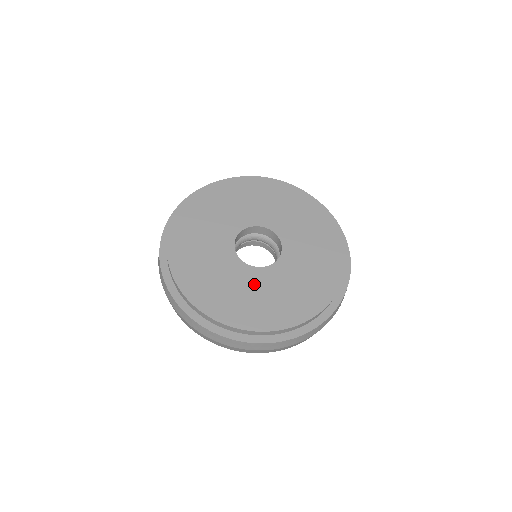
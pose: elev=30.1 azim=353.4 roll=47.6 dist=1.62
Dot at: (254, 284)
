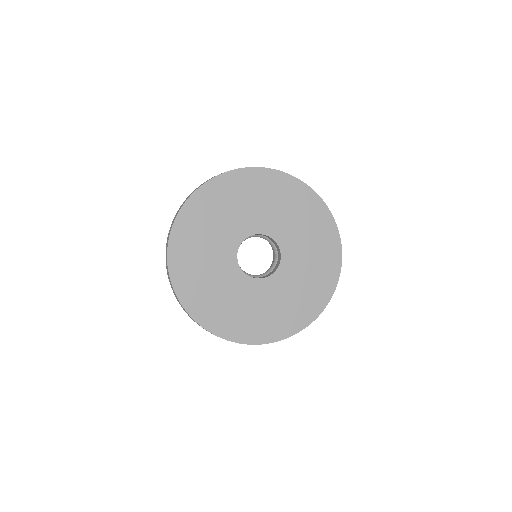
Dot at: (243, 293)
